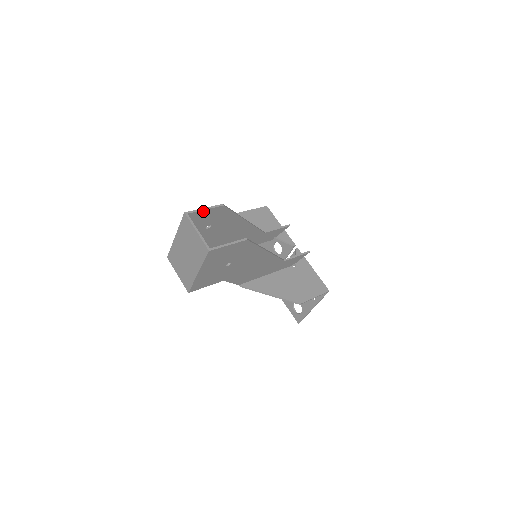
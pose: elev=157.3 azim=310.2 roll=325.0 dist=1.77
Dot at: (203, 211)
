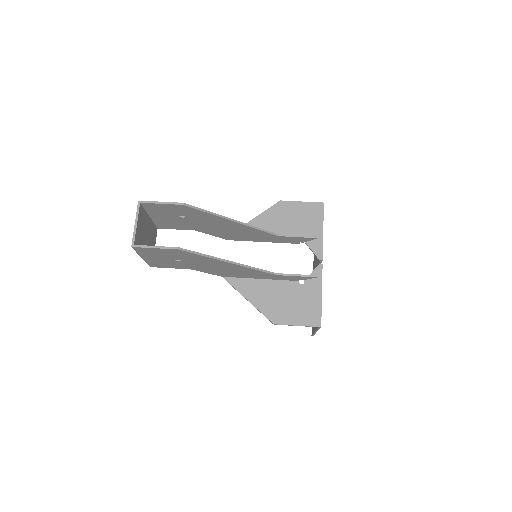
Dot at: (160, 204)
